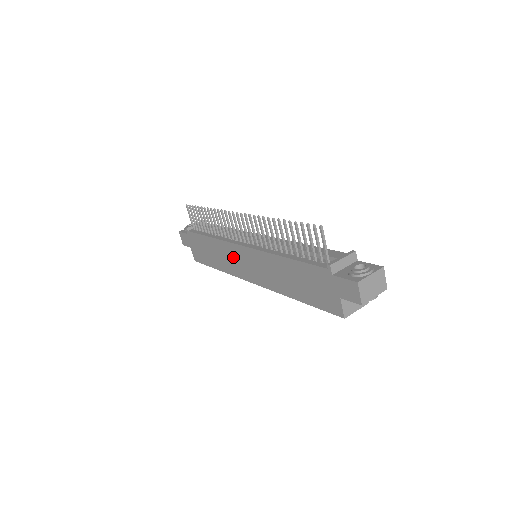
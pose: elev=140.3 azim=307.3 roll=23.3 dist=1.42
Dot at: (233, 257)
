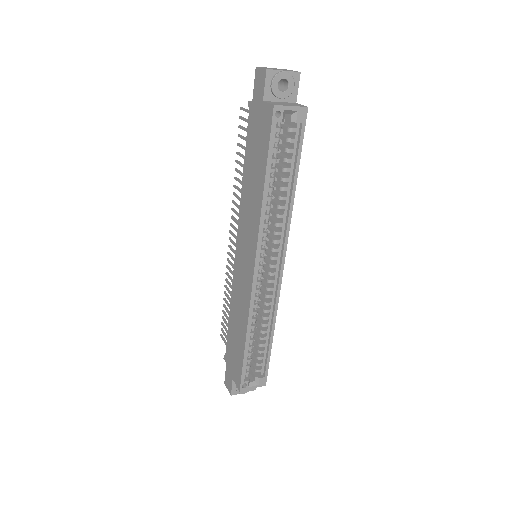
Dot at: (240, 282)
